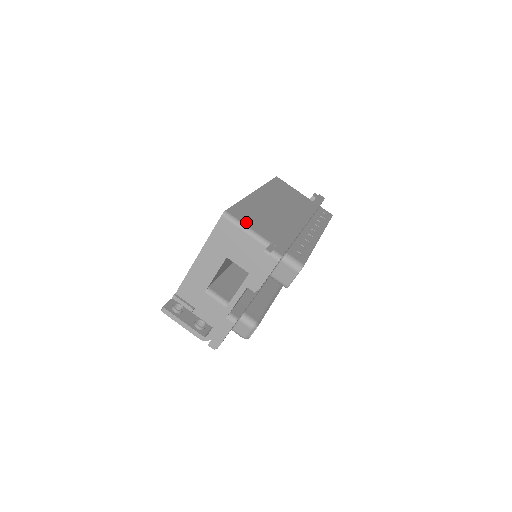
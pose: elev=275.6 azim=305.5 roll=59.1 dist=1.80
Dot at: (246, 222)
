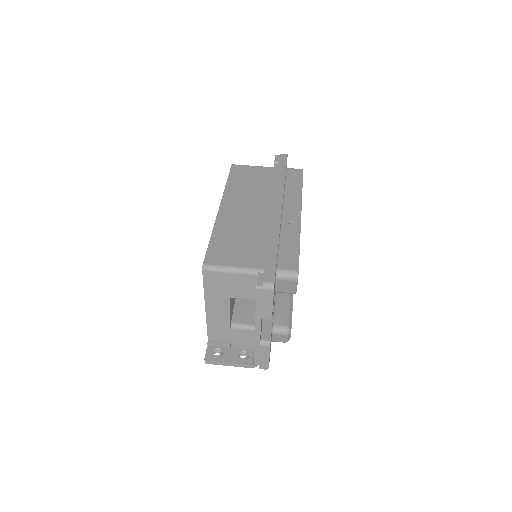
Dot at: (226, 262)
